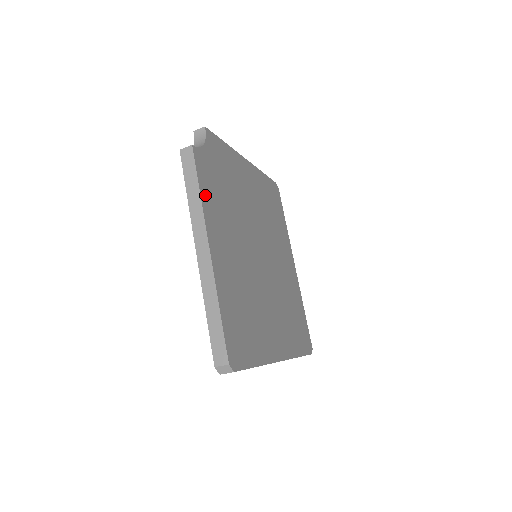
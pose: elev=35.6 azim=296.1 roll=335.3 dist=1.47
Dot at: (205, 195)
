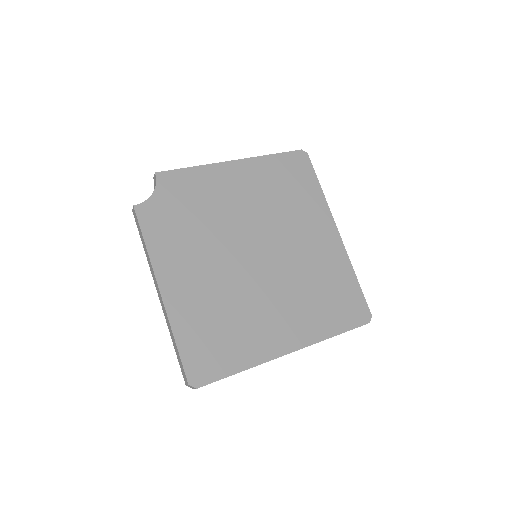
Dot at: (154, 244)
